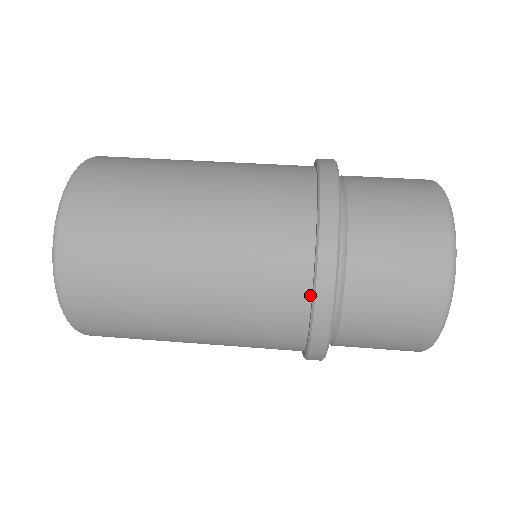
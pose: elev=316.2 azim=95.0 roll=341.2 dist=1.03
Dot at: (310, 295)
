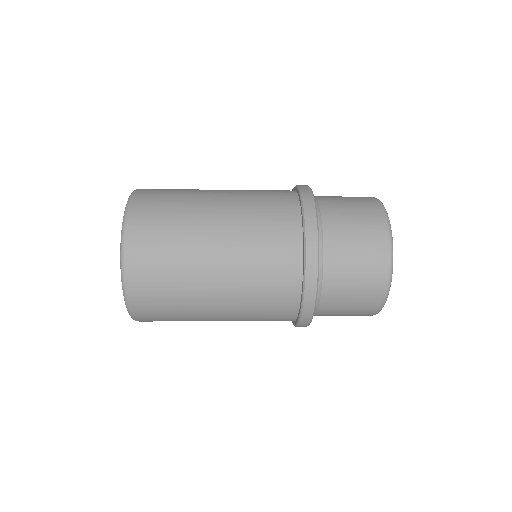
Dot at: (302, 252)
